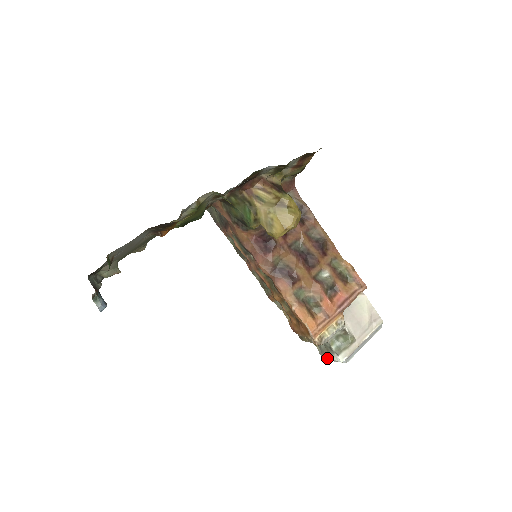
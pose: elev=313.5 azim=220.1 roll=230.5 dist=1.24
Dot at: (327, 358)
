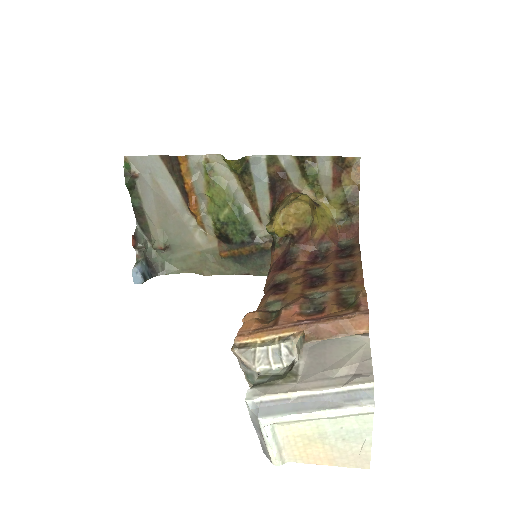
Dot at: occluded
